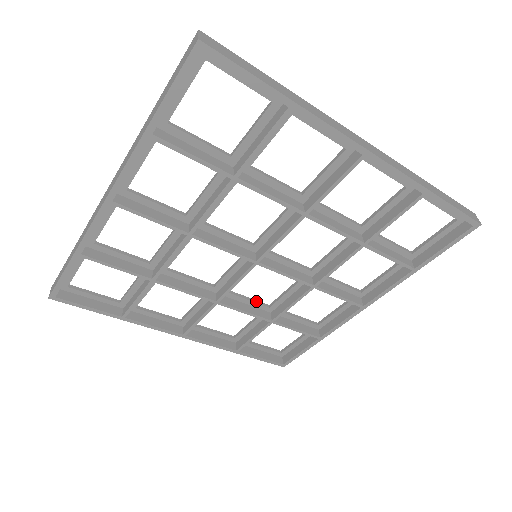
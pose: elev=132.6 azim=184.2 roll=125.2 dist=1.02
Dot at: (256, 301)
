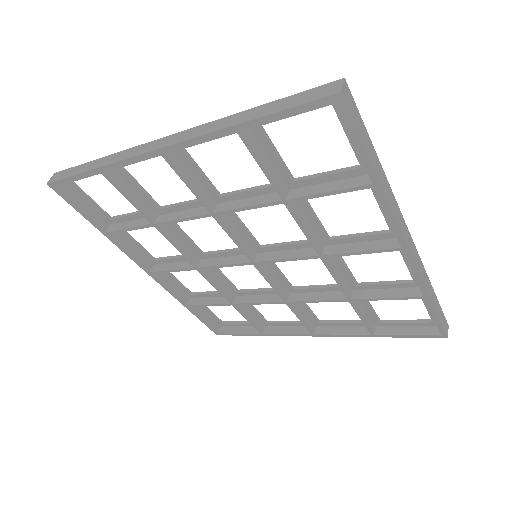
Dot at: (230, 282)
